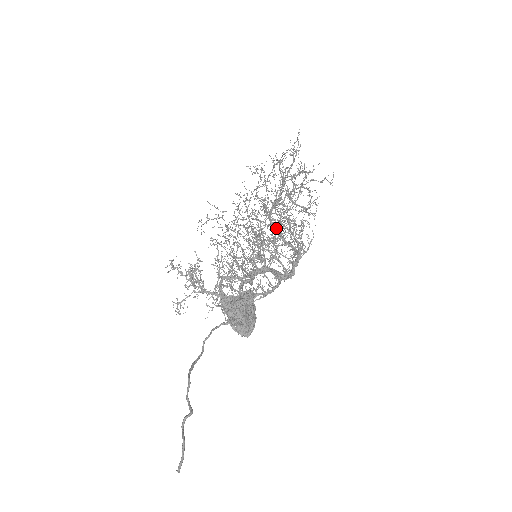
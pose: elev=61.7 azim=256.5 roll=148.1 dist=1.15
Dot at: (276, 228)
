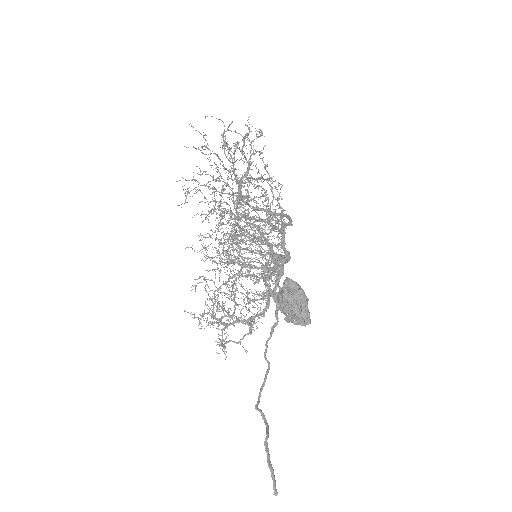
Dot at: (263, 209)
